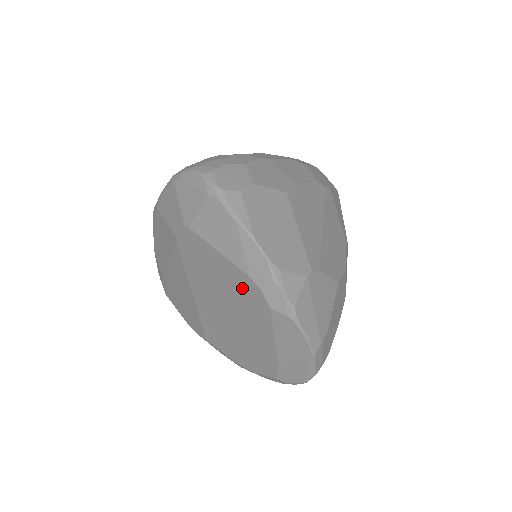
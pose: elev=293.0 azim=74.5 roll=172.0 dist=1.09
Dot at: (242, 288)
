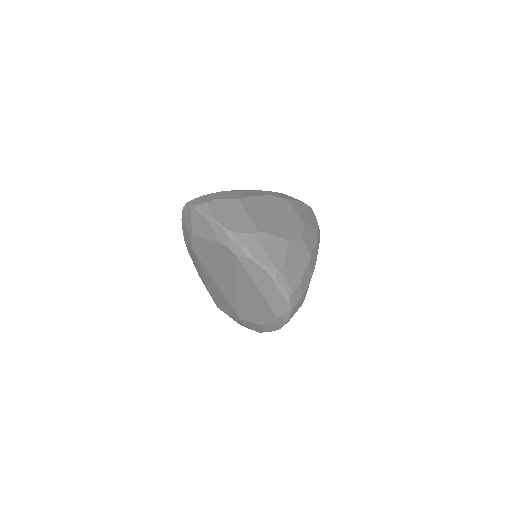
Dot at: (224, 255)
